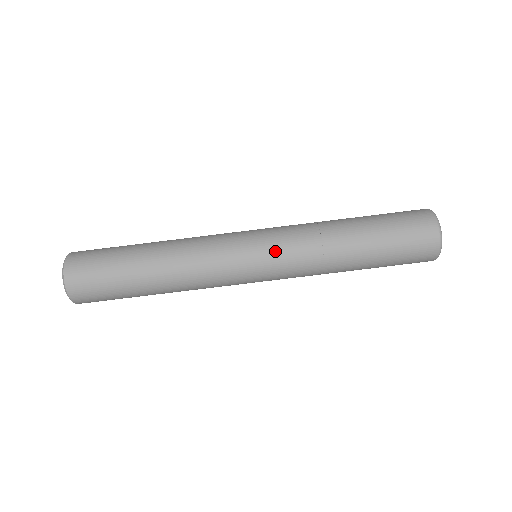
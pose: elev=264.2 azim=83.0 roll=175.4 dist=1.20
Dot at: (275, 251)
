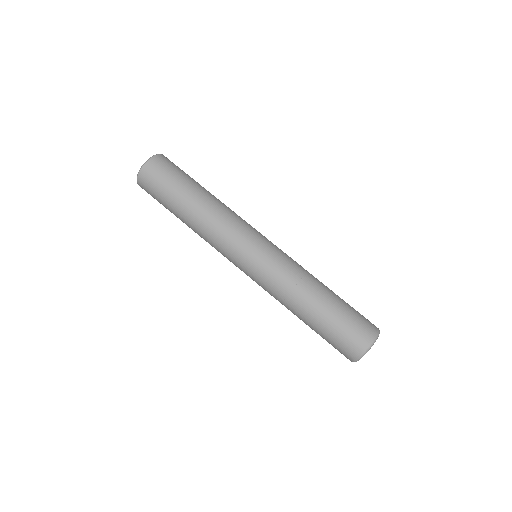
Dot at: (266, 263)
